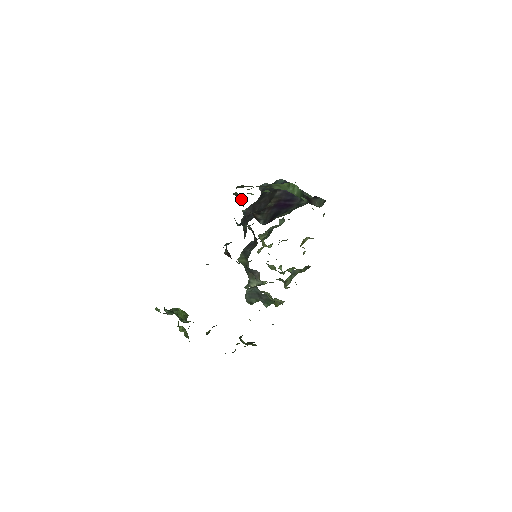
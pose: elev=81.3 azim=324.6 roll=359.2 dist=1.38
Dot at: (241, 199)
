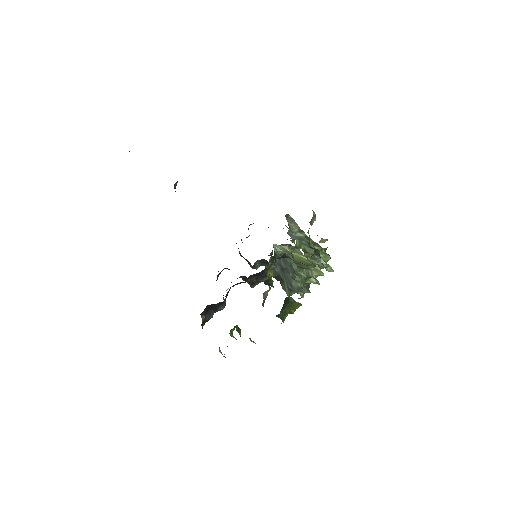
Dot at: occluded
